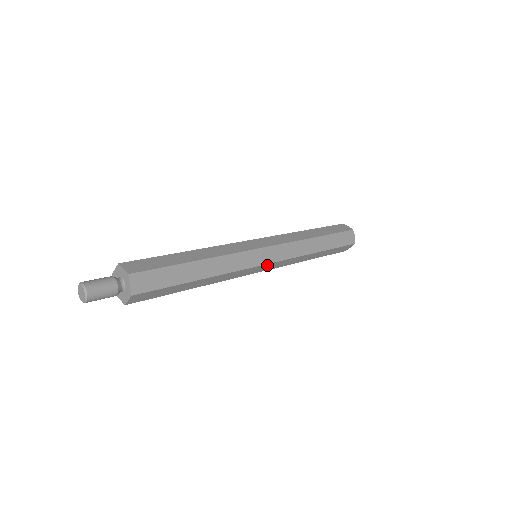
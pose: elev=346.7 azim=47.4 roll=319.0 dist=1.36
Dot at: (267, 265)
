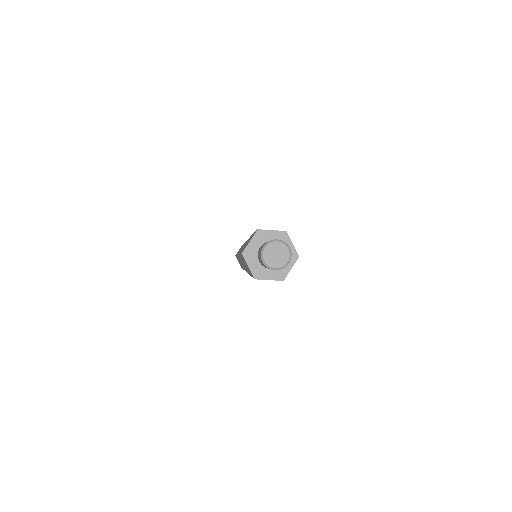
Dot at: occluded
